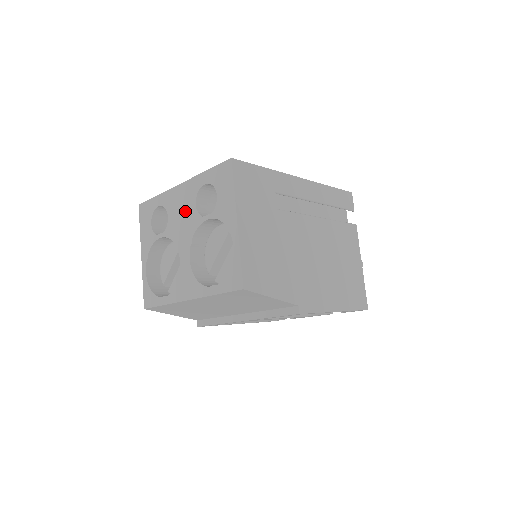
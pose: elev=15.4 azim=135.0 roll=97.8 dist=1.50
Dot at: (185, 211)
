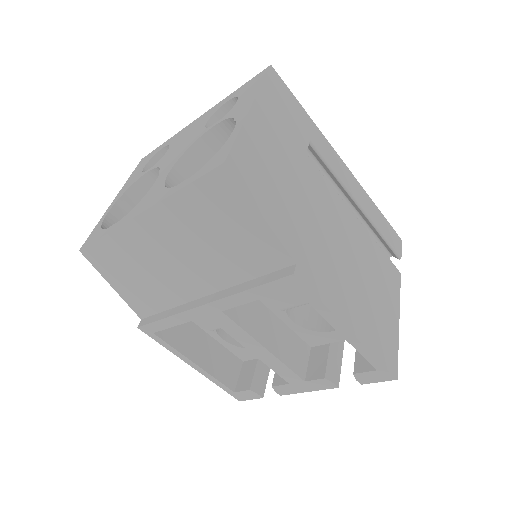
Dot at: (191, 134)
